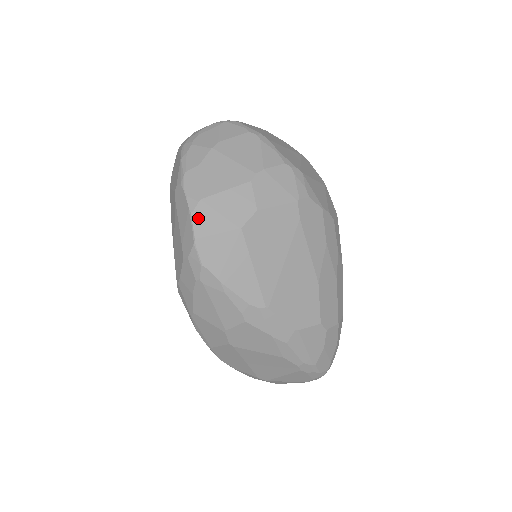
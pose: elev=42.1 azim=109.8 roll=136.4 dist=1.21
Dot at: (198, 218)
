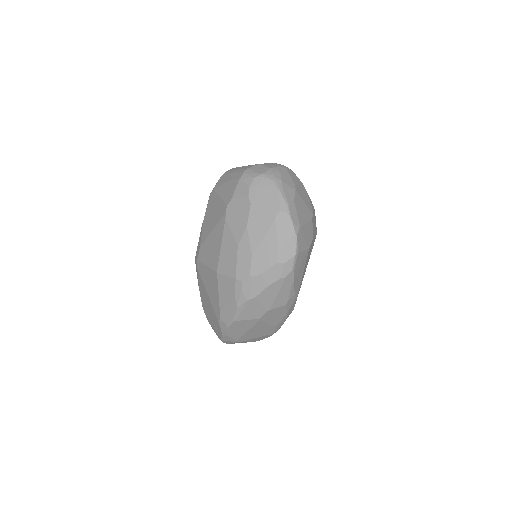
Dot at: (299, 239)
